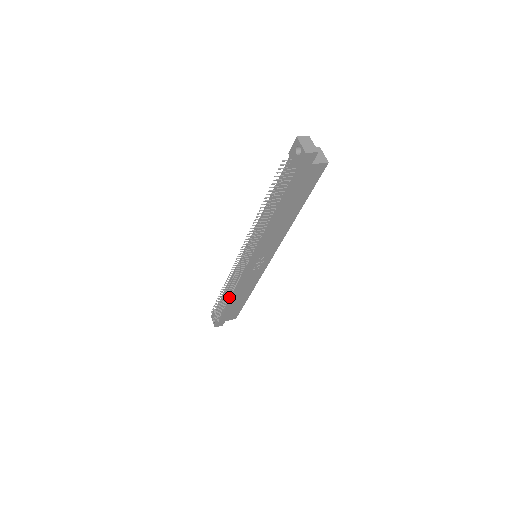
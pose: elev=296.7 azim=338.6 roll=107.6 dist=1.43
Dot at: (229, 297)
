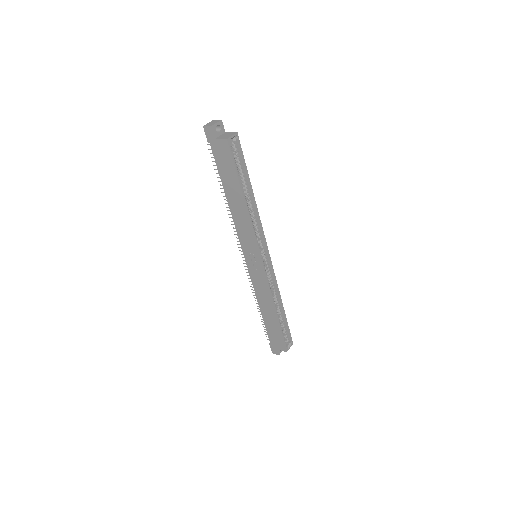
Dot at: occluded
